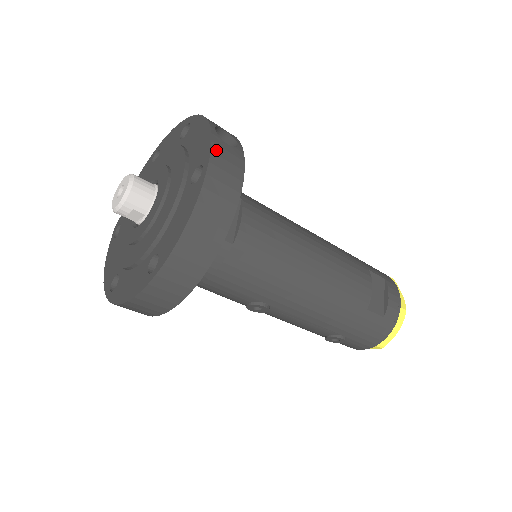
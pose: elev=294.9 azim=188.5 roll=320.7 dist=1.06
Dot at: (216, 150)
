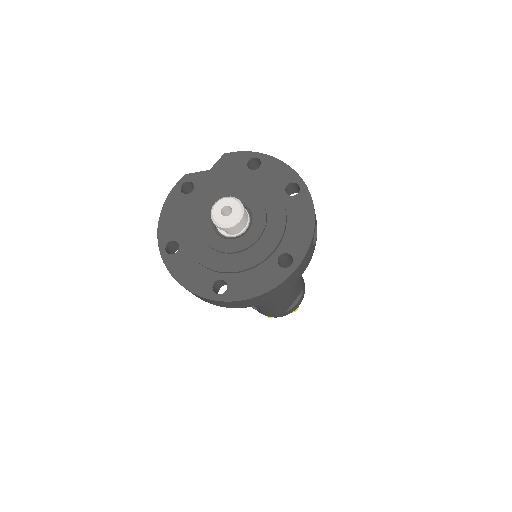
Dot at: (307, 255)
